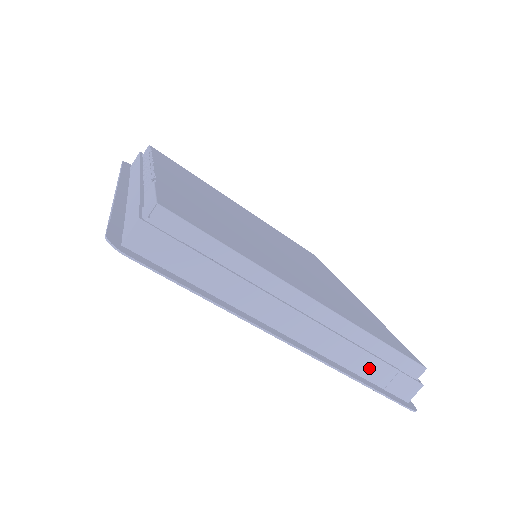
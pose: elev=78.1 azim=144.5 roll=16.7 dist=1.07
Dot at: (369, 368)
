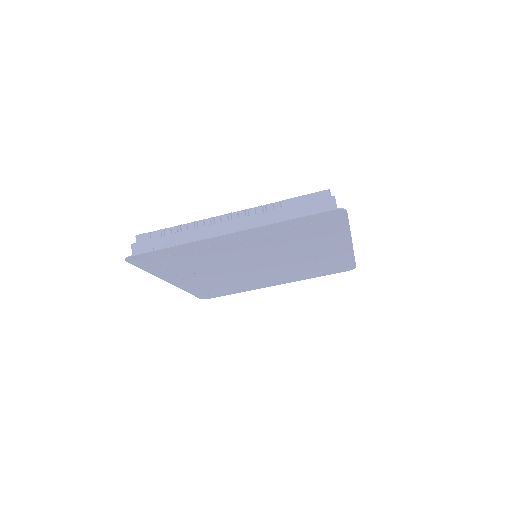
Dot at: occluded
